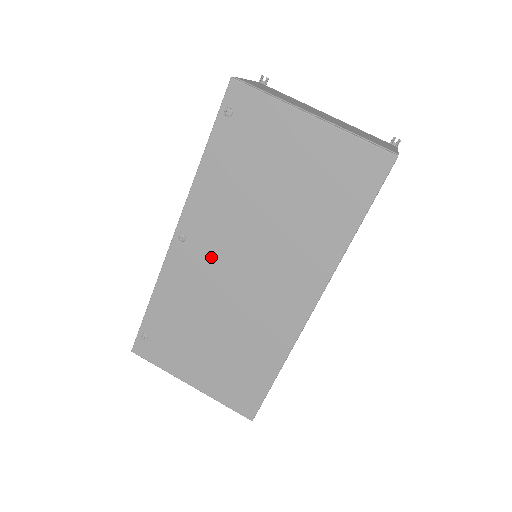
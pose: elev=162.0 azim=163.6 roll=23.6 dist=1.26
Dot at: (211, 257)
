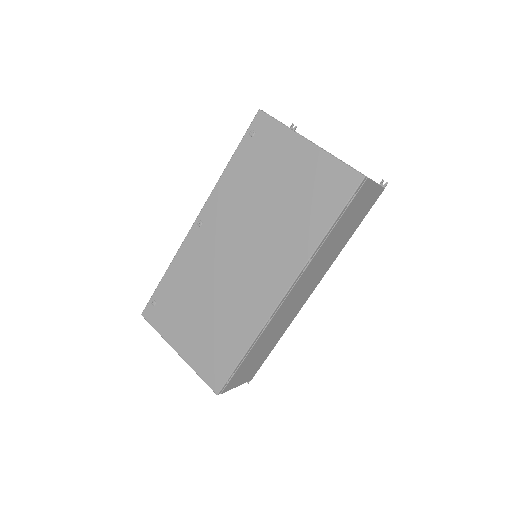
Dot at: (217, 242)
